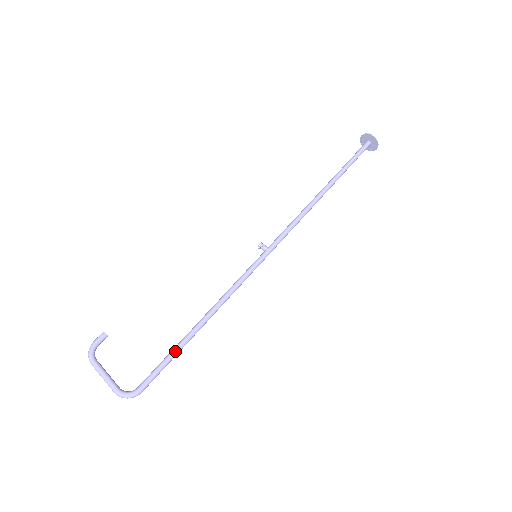
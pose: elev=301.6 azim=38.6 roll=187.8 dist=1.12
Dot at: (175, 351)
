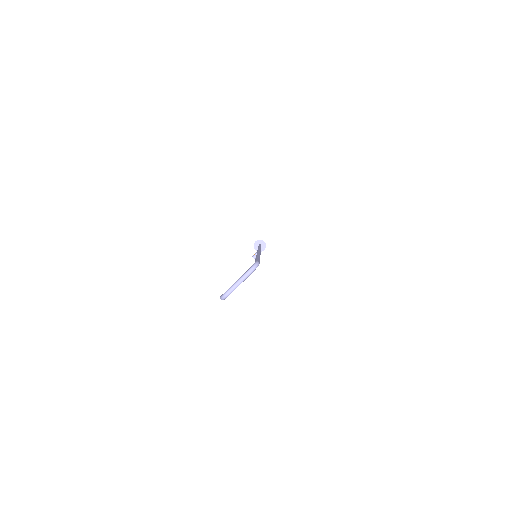
Dot at: occluded
